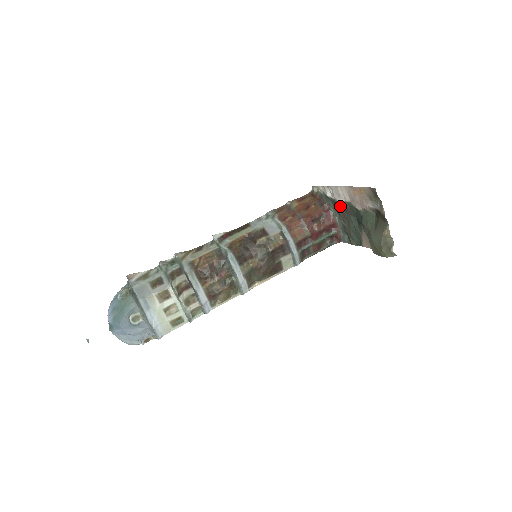
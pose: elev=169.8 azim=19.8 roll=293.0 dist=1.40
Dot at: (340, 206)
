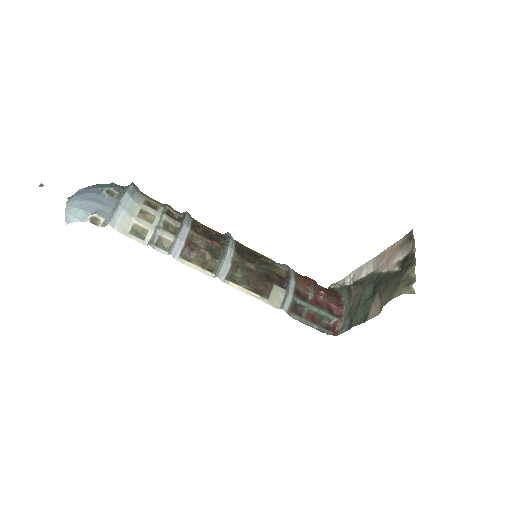
Dot at: (357, 284)
